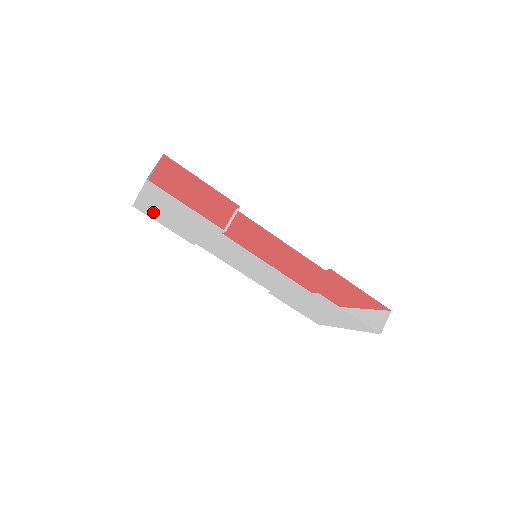
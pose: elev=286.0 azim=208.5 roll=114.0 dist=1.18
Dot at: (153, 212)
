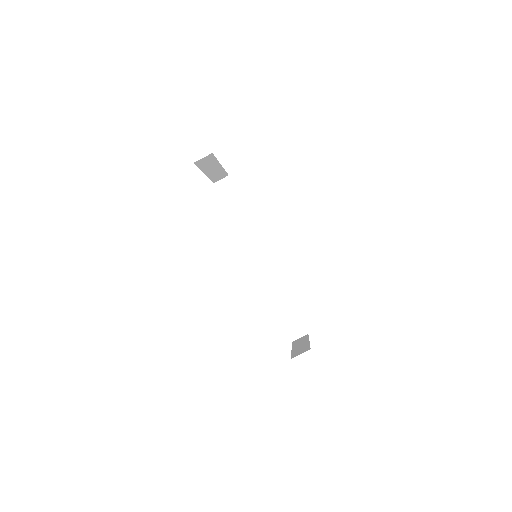
Dot at: occluded
